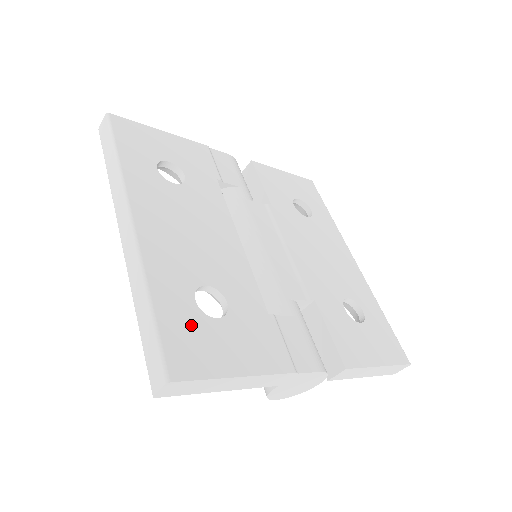
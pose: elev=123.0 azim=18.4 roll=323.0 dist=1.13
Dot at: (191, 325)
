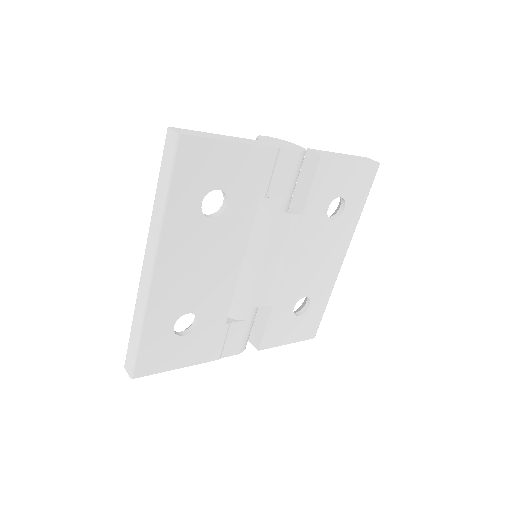
Dot at: (162, 344)
